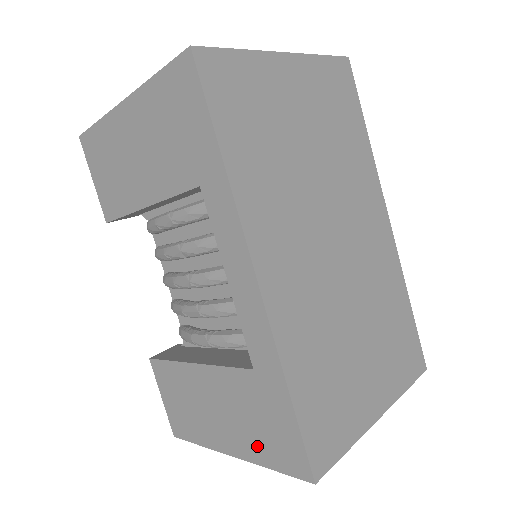
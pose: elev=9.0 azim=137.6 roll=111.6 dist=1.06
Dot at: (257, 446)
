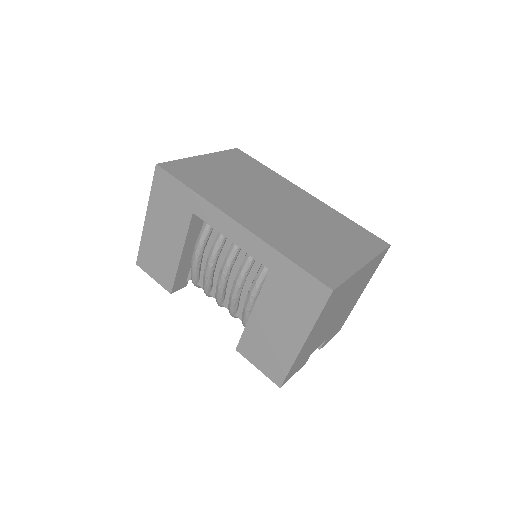
Dot at: (304, 314)
